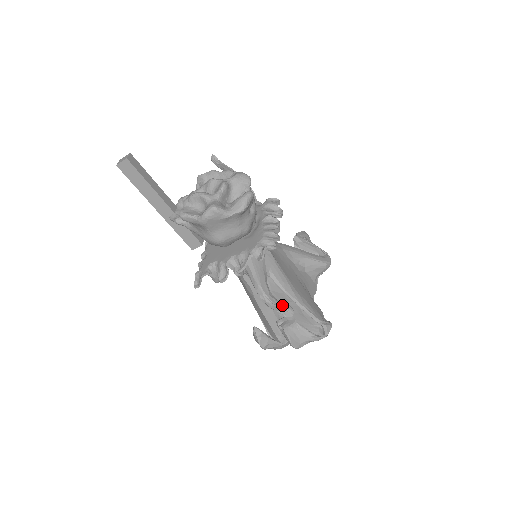
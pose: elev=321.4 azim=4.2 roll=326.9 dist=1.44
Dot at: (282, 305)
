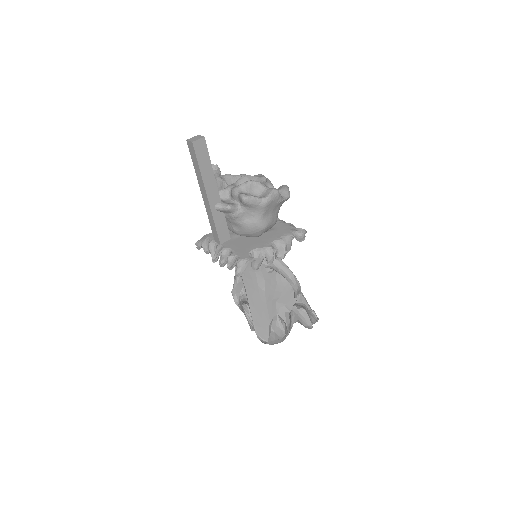
Dot at: (300, 289)
